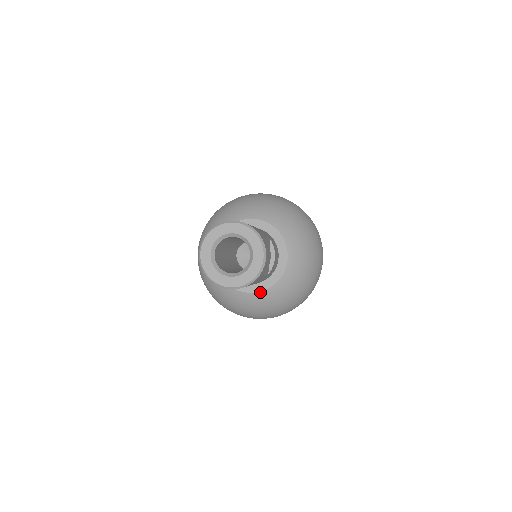
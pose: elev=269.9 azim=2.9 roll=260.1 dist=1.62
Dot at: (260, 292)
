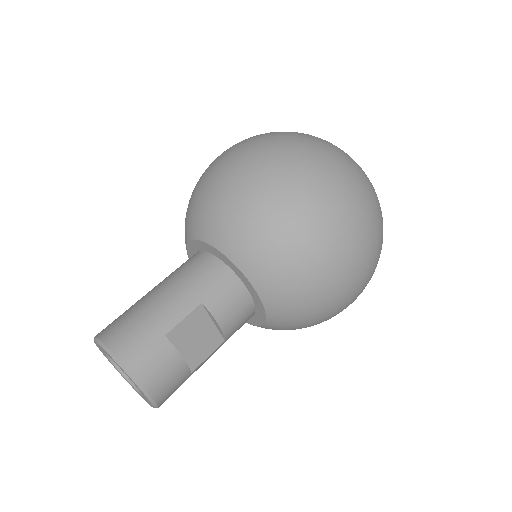
Dot at: occluded
